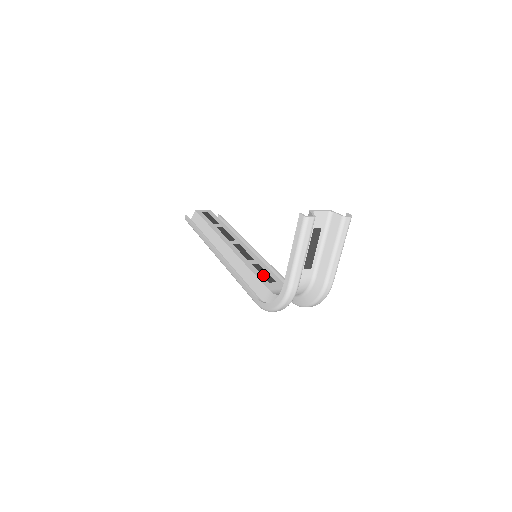
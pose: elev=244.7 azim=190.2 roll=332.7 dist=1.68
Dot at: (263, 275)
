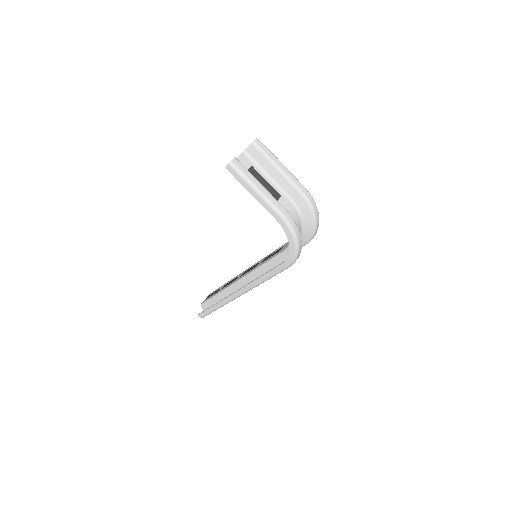
Dot at: (272, 255)
